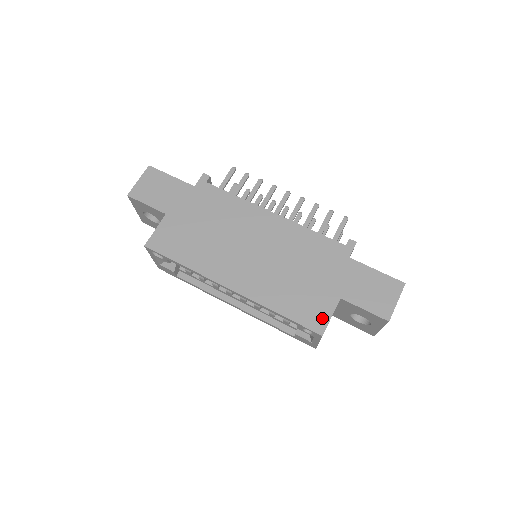
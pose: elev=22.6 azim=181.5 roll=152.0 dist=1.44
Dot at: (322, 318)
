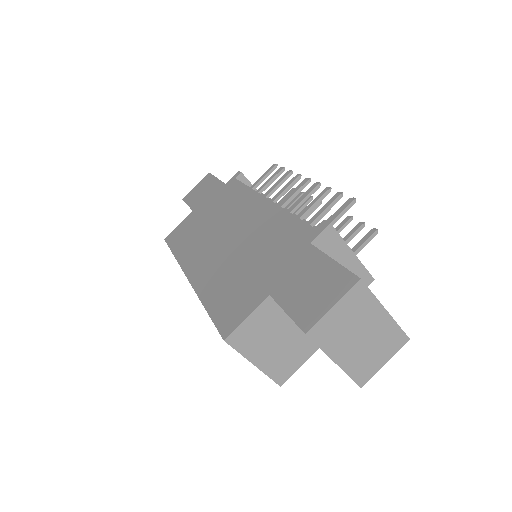
Dot at: (237, 318)
